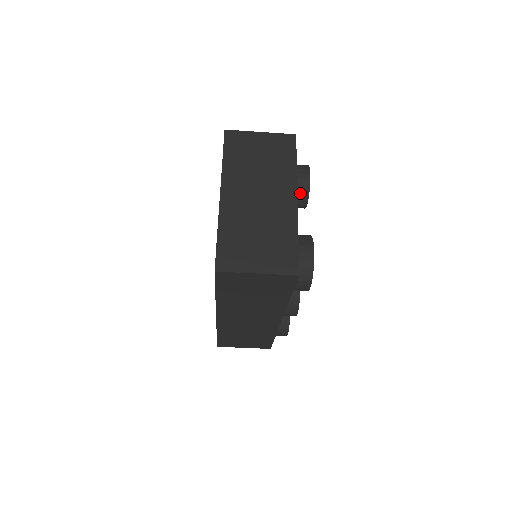
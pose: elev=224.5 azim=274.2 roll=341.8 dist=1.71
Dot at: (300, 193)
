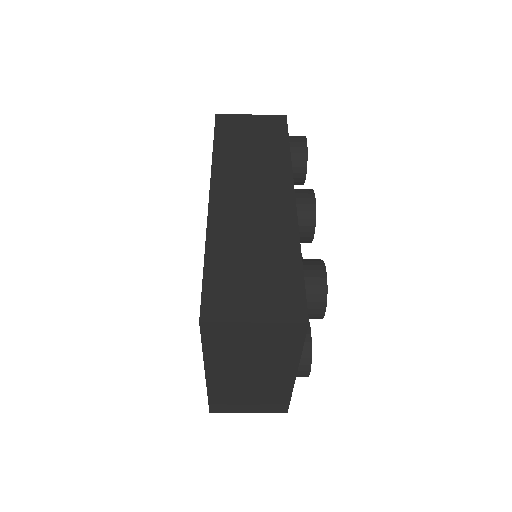
Dot at: occluded
